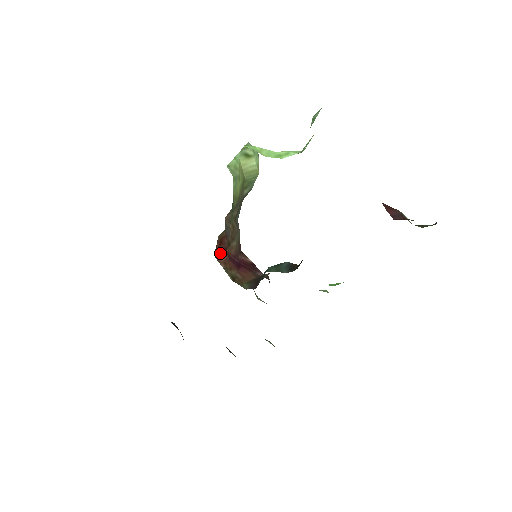
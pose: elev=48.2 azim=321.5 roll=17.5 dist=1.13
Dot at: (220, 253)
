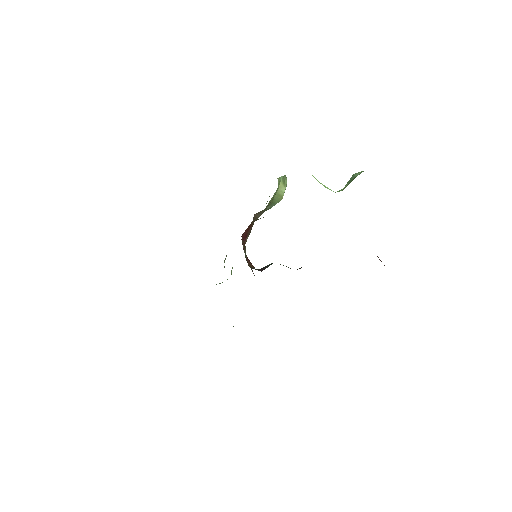
Dot at: (244, 235)
